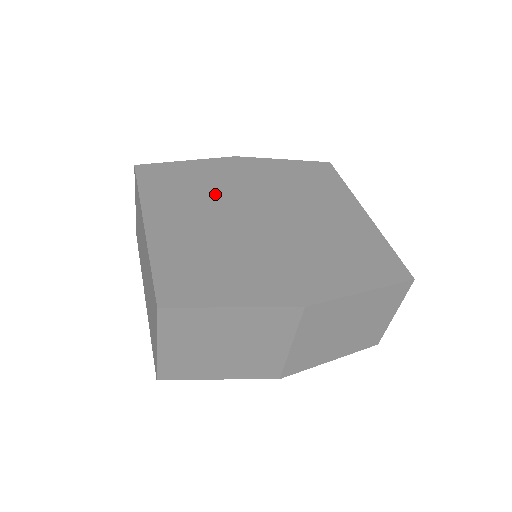
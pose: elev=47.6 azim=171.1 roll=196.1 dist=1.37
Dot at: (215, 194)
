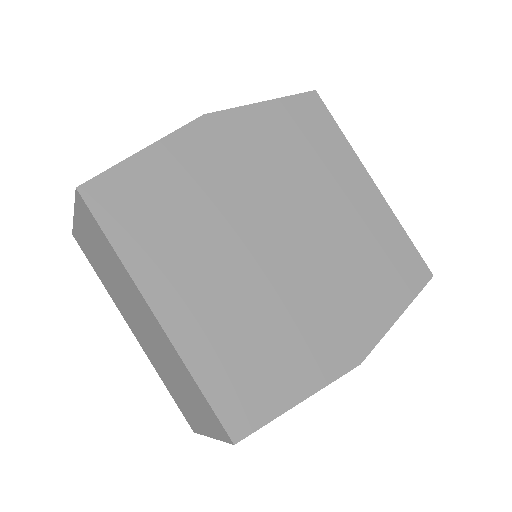
Dot at: (212, 214)
